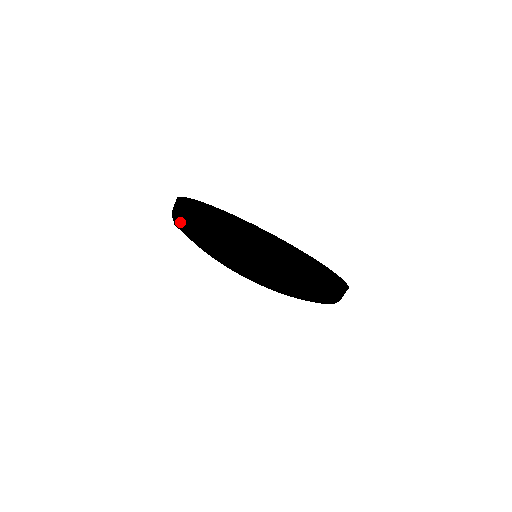
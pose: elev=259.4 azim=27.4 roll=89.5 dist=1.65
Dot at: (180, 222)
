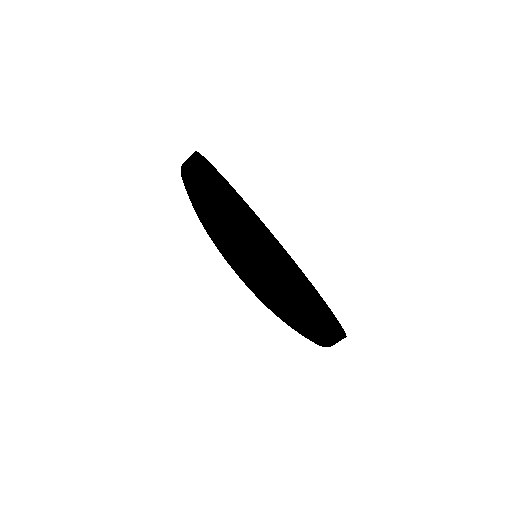
Dot at: (186, 170)
